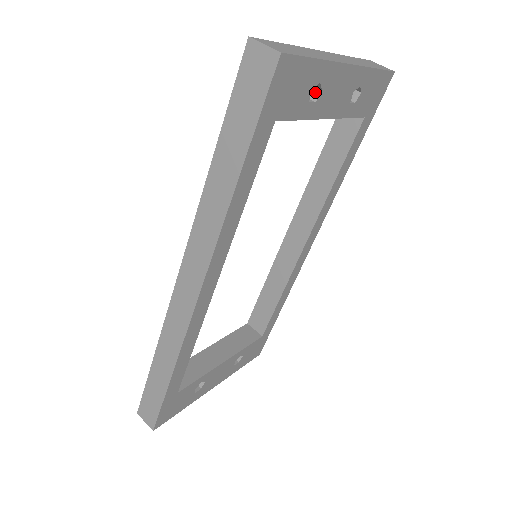
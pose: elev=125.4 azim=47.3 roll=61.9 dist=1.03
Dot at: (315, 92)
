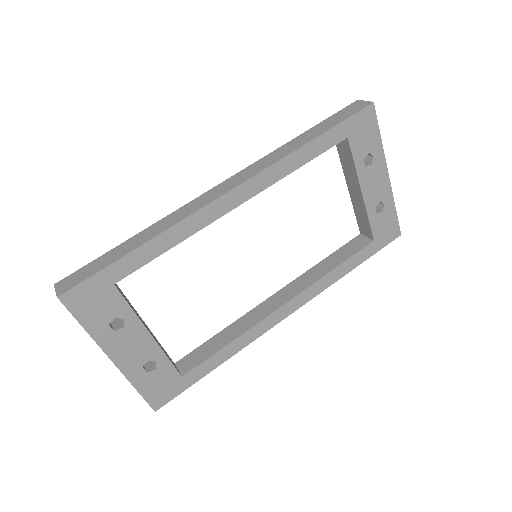
Dot at: (367, 164)
